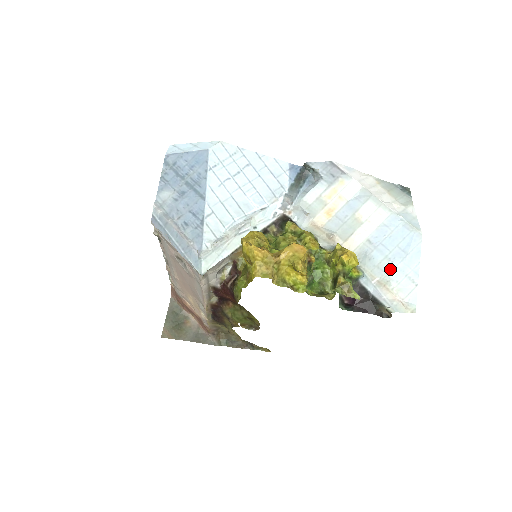
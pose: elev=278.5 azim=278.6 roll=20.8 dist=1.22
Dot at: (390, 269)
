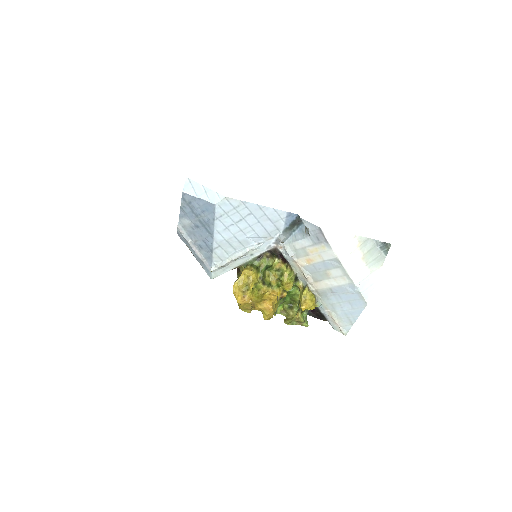
Dot at: (339, 310)
